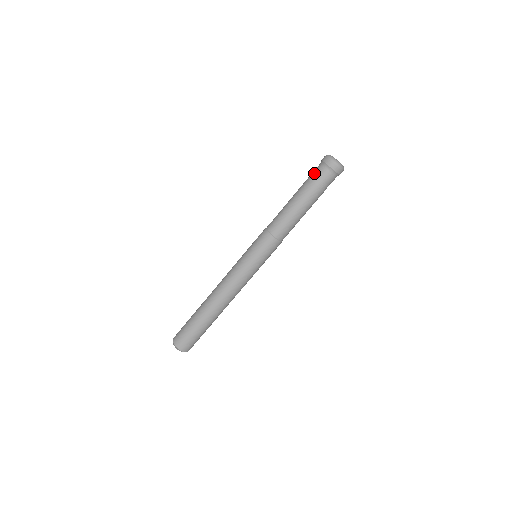
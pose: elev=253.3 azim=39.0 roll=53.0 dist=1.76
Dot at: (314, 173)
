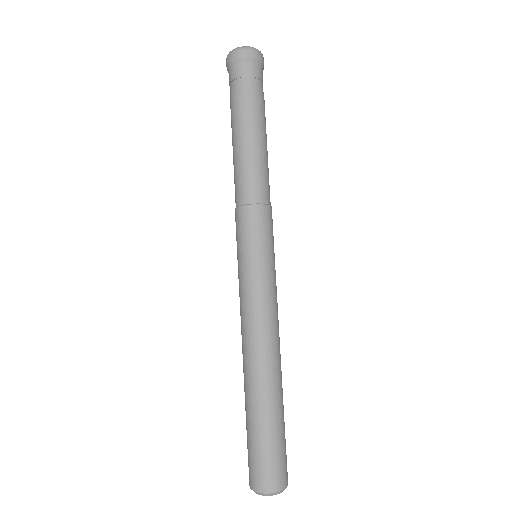
Dot at: occluded
